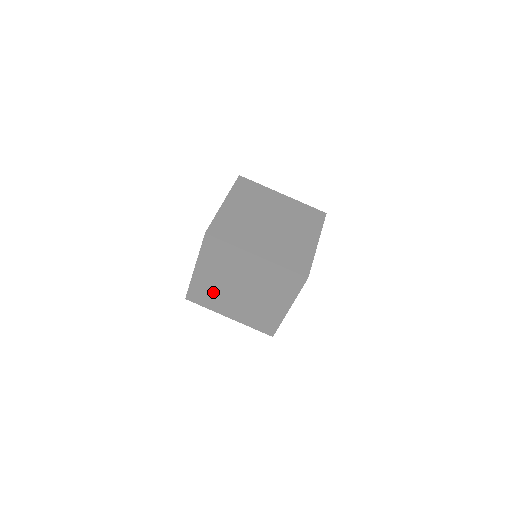
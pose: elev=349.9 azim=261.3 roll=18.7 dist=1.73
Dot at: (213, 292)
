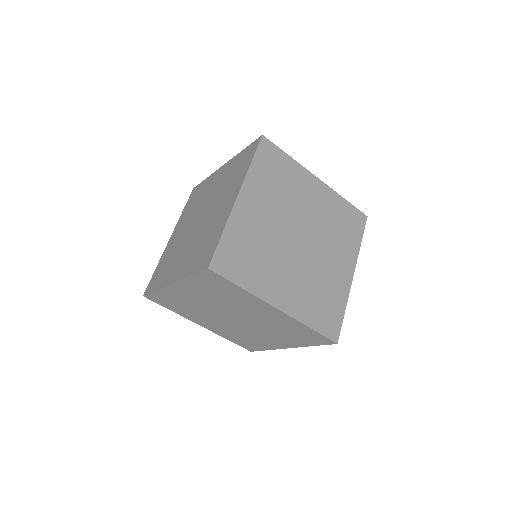
Dot at: (172, 255)
